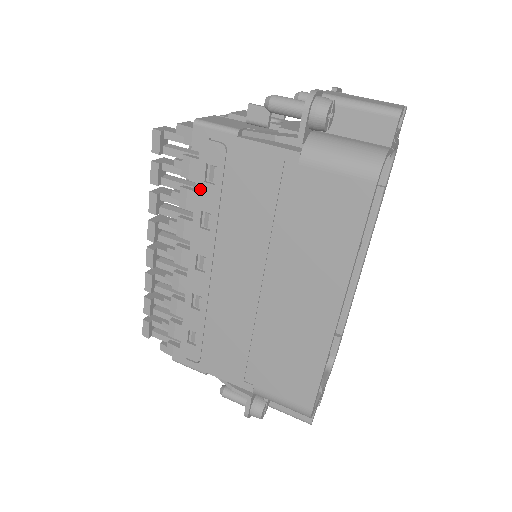
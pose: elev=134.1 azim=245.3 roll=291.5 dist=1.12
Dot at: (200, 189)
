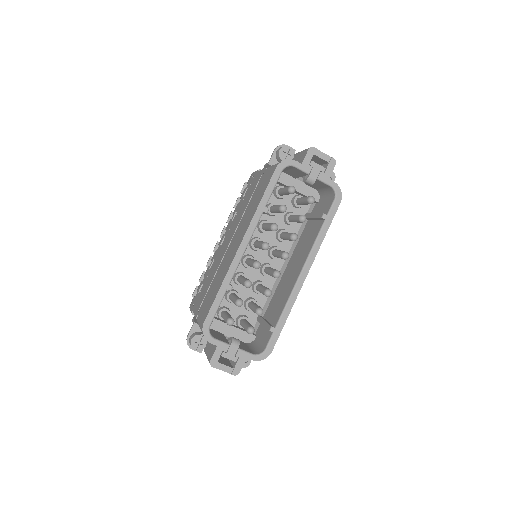
Dot at: (240, 201)
